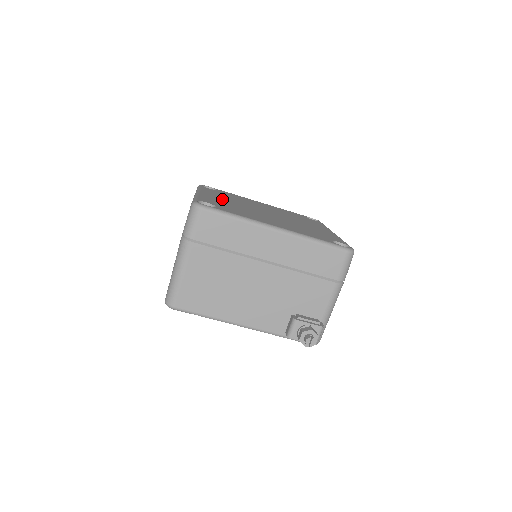
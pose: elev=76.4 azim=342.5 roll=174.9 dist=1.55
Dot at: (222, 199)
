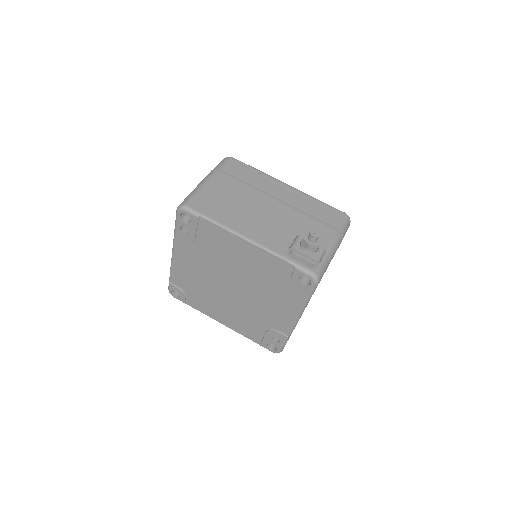
Dot at: occluded
